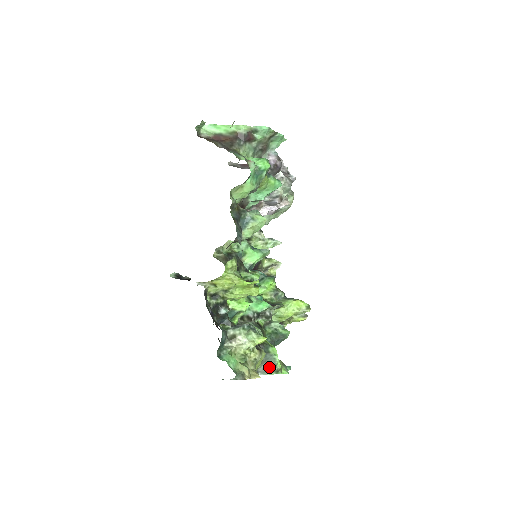
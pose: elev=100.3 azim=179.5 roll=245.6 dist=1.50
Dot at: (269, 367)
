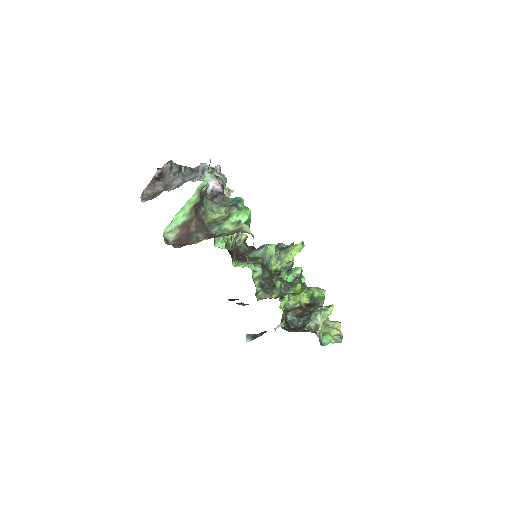
Dot at: (320, 303)
